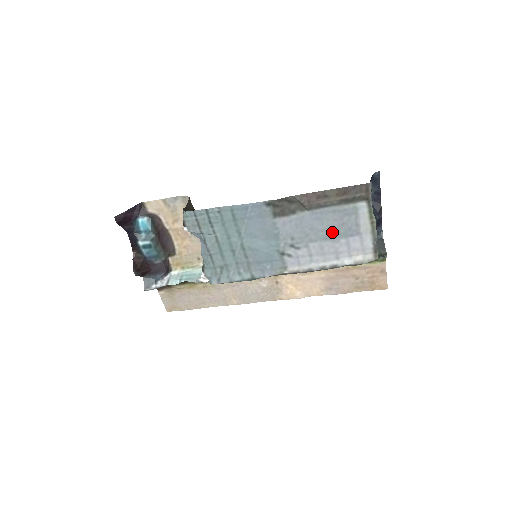
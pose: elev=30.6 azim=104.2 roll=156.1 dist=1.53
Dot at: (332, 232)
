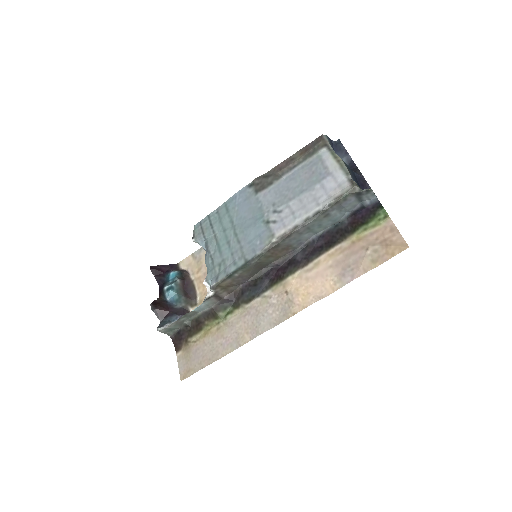
Dot at: (306, 184)
